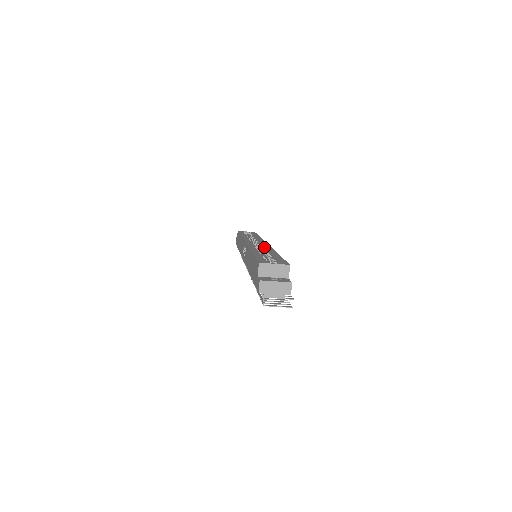
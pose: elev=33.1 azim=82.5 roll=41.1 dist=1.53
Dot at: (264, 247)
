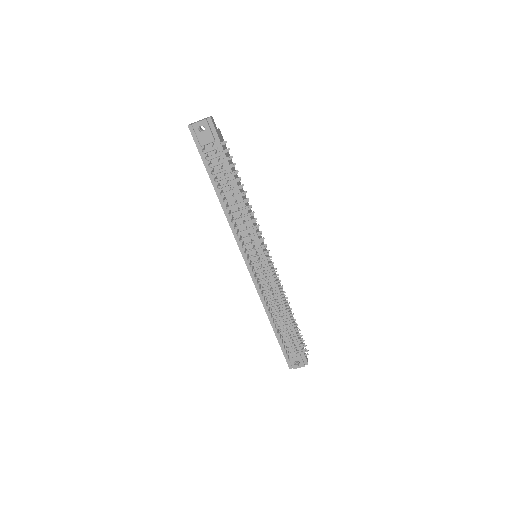
Dot at: occluded
